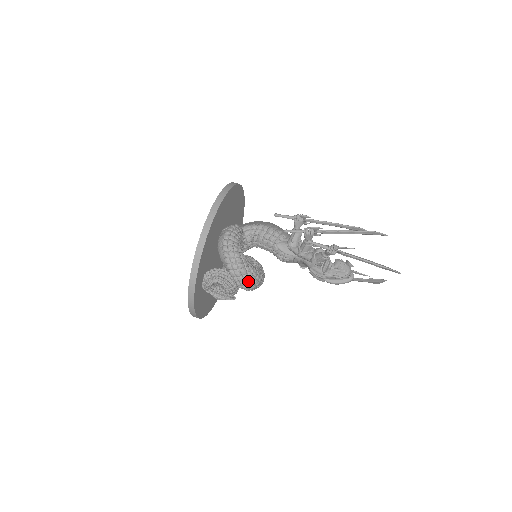
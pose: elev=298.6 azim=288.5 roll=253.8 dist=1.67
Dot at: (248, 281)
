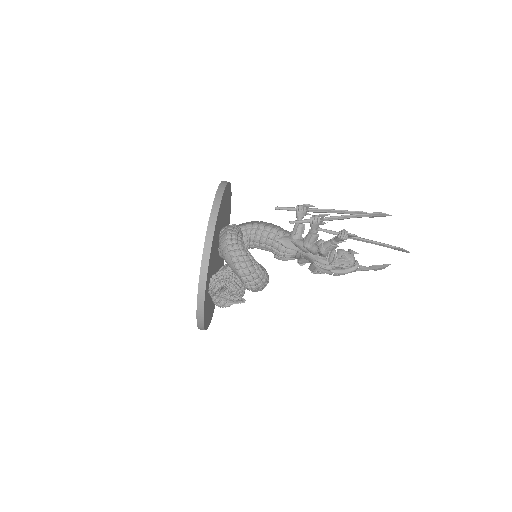
Dot at: (258, 280)
